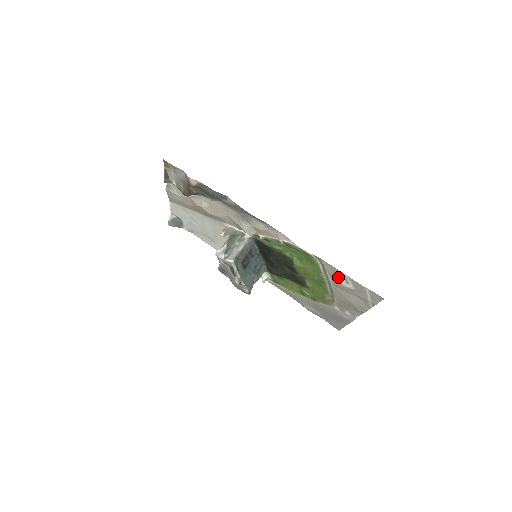
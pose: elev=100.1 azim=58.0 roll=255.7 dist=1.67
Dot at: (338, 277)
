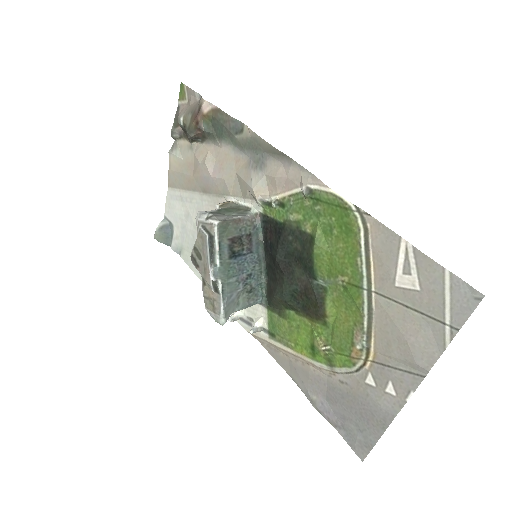
Dot at: (391, 259)
